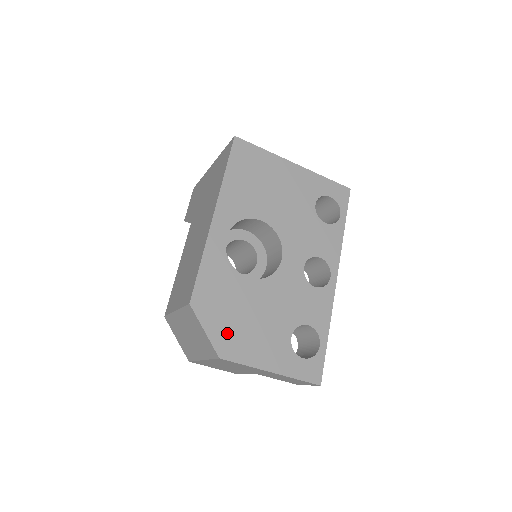
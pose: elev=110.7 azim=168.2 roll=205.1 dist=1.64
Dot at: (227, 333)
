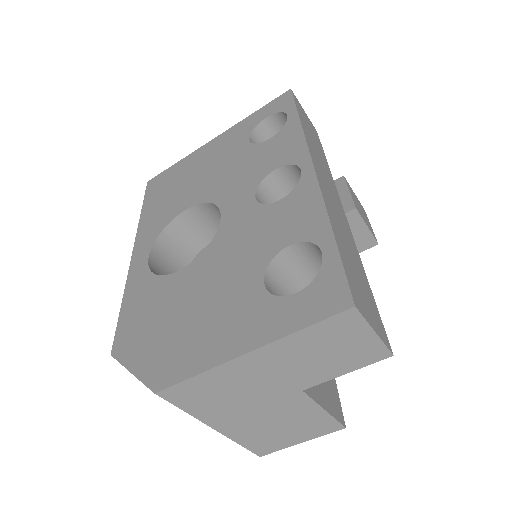
Dot at: (162, 352)
